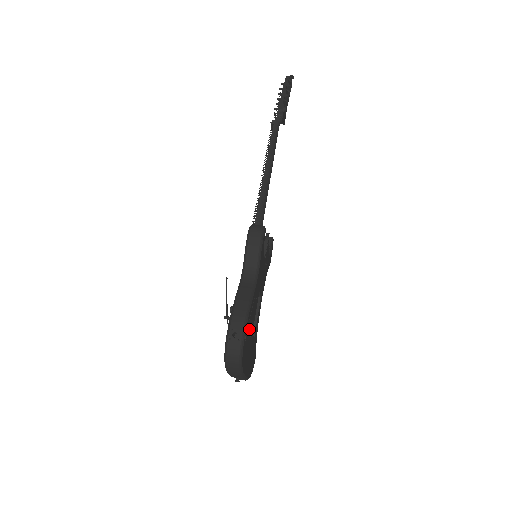
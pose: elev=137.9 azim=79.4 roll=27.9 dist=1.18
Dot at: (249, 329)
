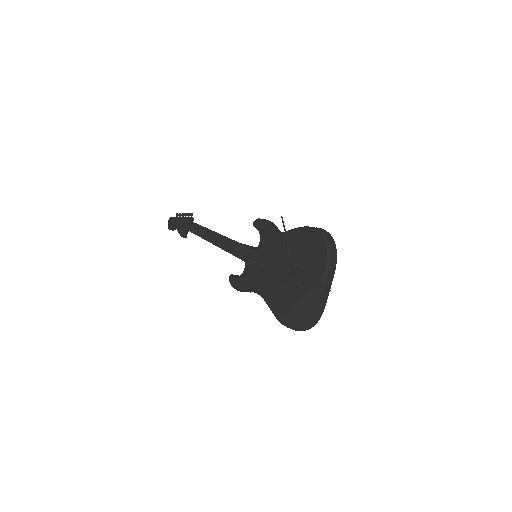
Dot at: occluded
